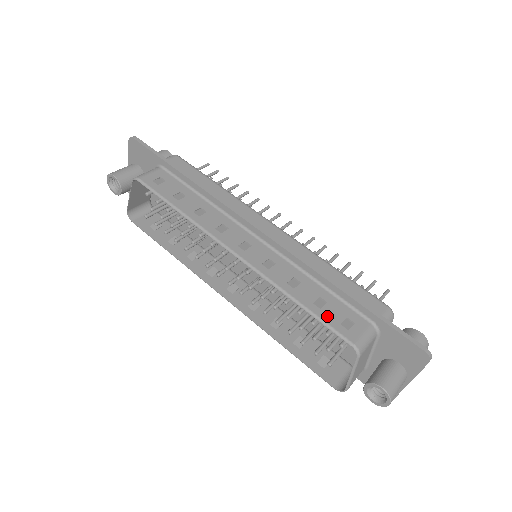
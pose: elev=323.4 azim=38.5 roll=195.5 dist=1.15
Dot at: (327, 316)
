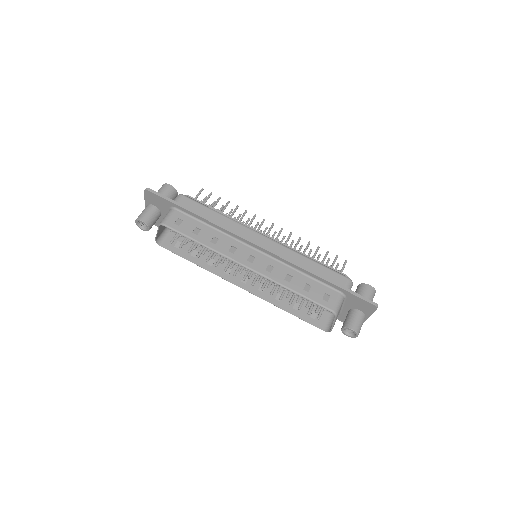
Dot at: (313, 296)
